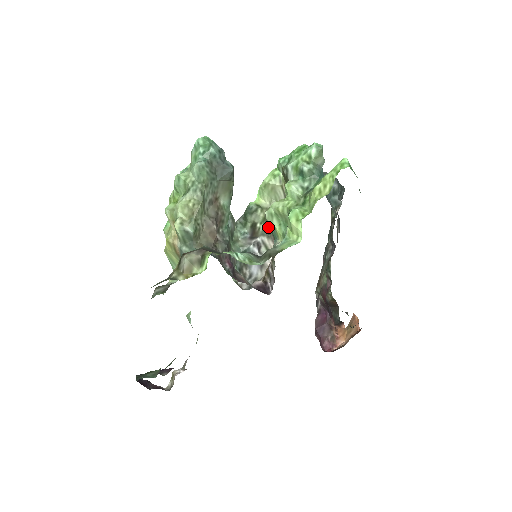
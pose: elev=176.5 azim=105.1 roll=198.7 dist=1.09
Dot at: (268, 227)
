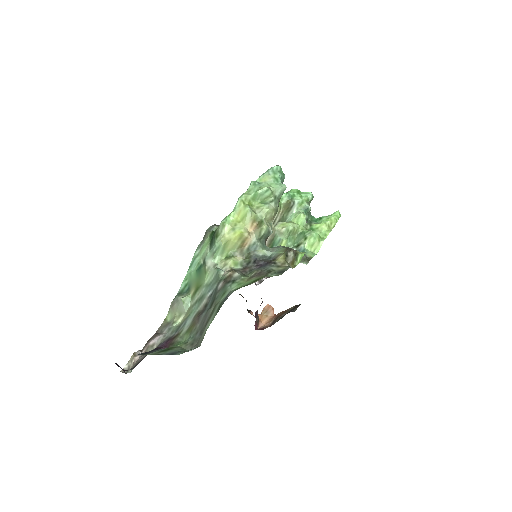
Dot at: occluded
